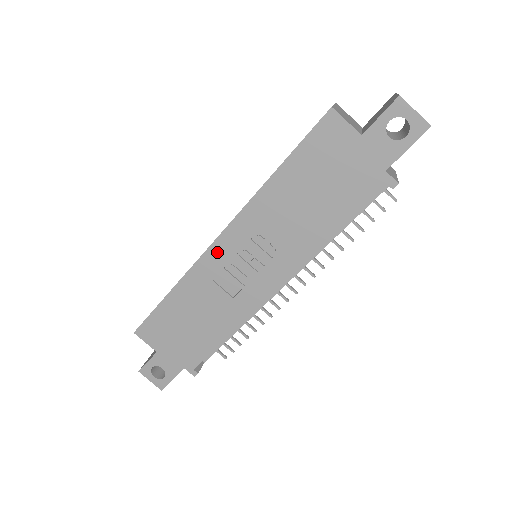
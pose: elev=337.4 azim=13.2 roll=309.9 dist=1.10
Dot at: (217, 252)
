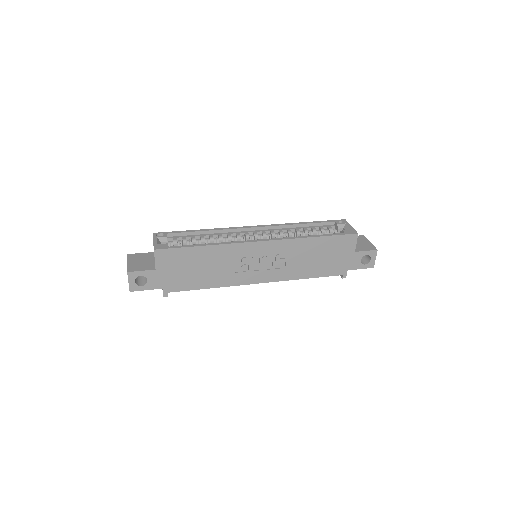
Dot at: (254, 247)
